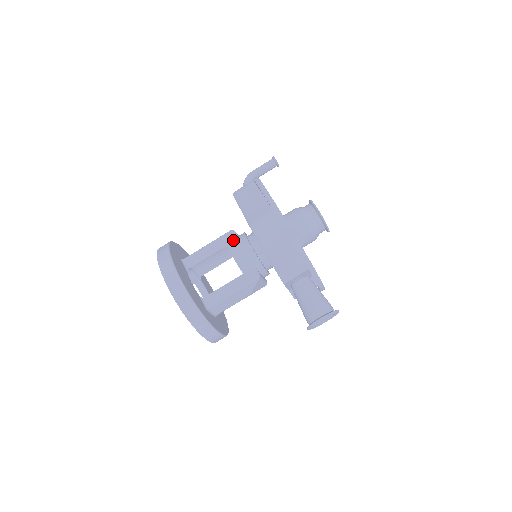
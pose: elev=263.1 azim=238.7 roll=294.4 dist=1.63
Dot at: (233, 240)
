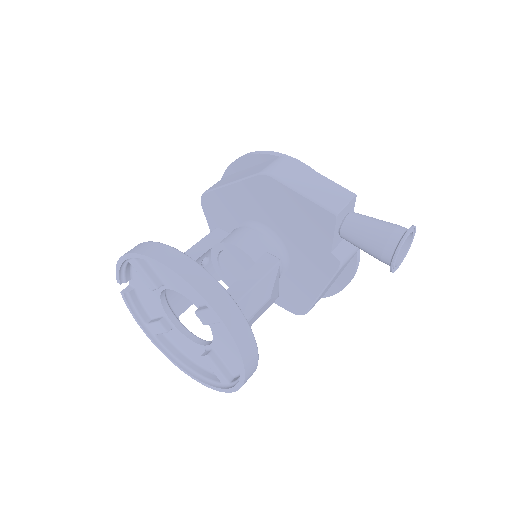
Dot at: (223, 236)
